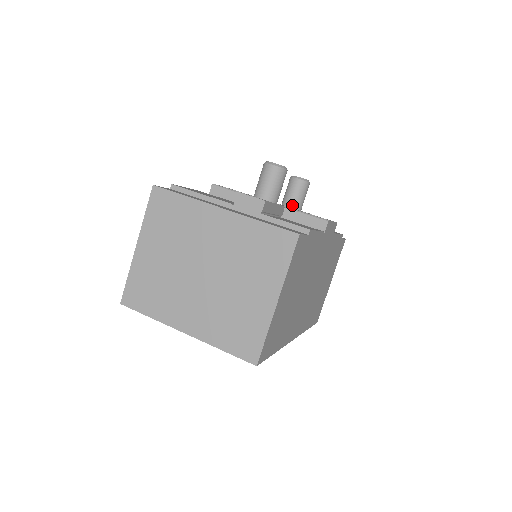
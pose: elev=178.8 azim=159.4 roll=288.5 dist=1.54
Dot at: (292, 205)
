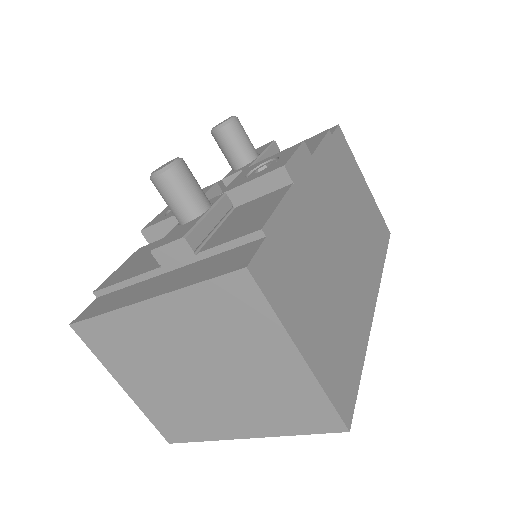
Dot at: (241, 163)
